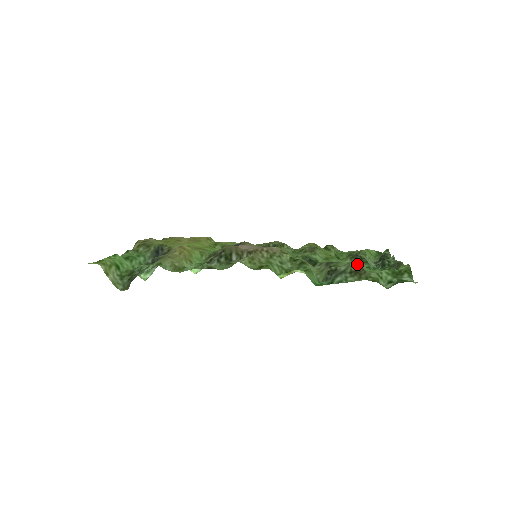
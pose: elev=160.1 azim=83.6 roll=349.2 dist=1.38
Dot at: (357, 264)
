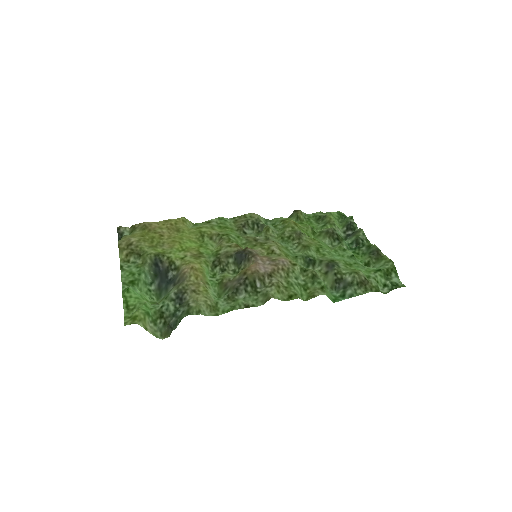
Dot at: (360, 273)
